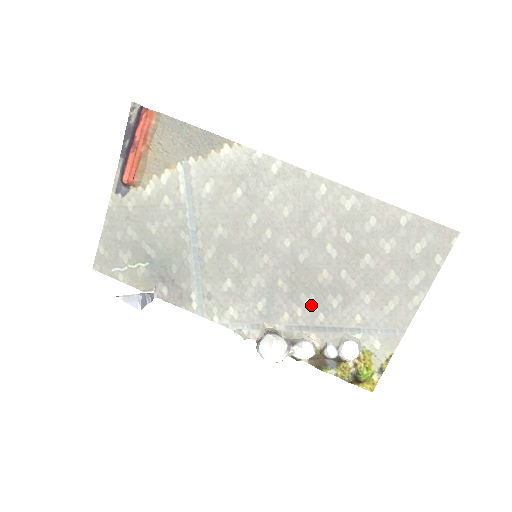
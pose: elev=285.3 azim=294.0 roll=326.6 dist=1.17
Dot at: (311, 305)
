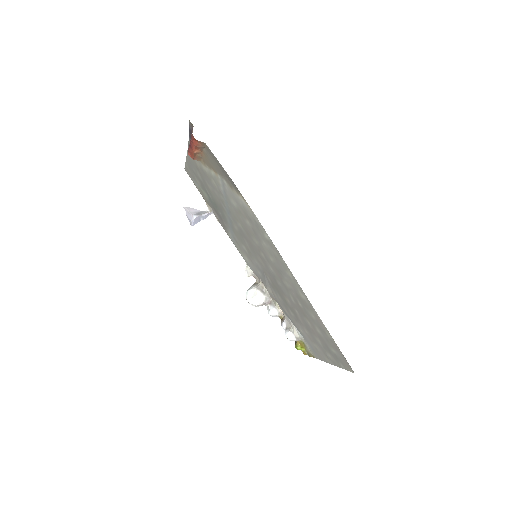
Dot at: (281, 301)
